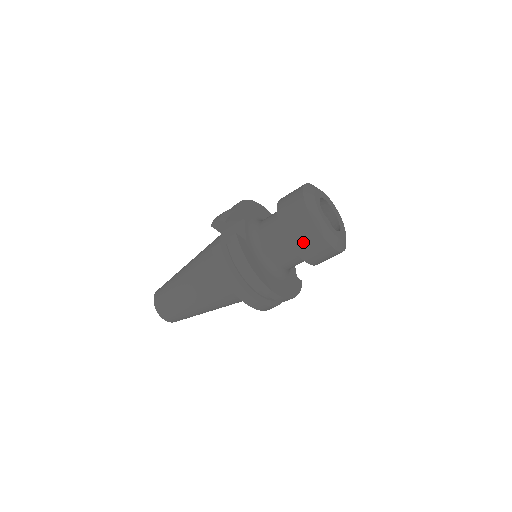
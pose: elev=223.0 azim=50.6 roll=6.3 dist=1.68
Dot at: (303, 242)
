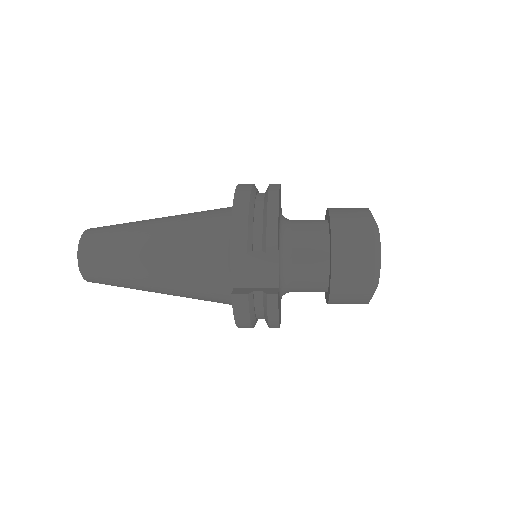
Dot at: (344, 303)
